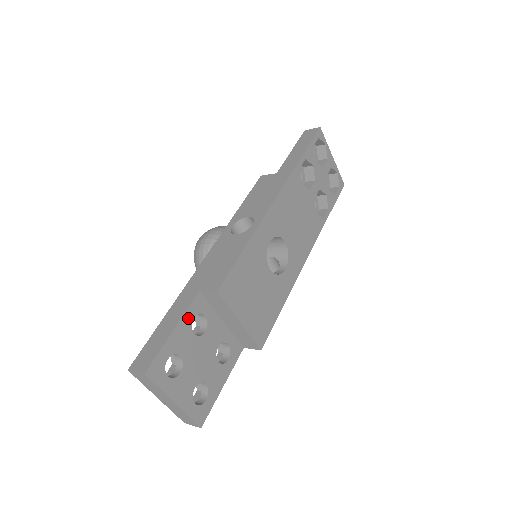
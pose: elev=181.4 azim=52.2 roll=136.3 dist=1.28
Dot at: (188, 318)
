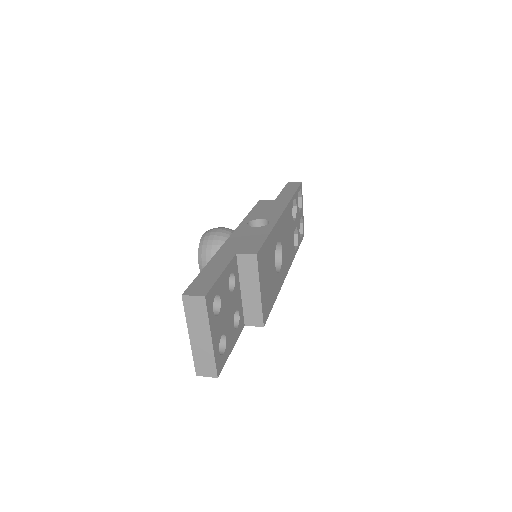
Dot at: (228, 271)
